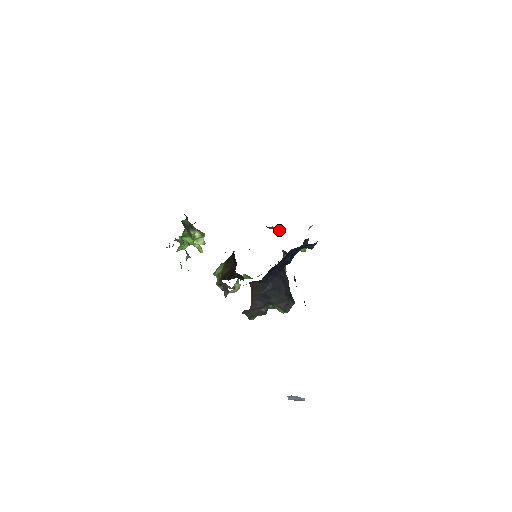
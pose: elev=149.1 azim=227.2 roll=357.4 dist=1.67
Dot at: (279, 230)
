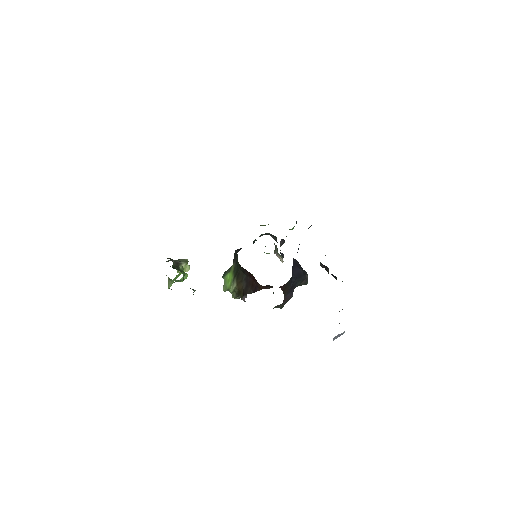
Dot at: occluded
